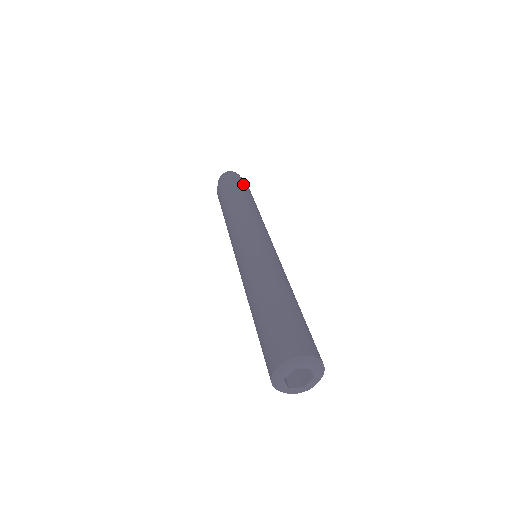
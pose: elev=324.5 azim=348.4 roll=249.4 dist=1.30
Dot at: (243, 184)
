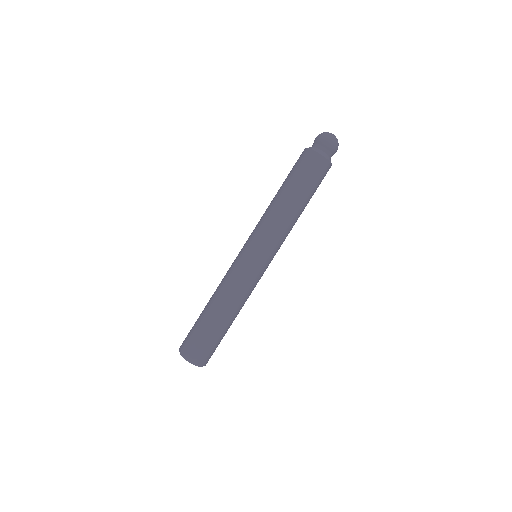
Dot at: (307, 168)
